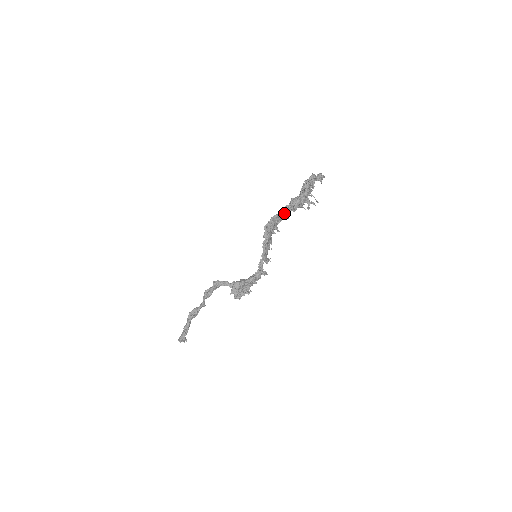
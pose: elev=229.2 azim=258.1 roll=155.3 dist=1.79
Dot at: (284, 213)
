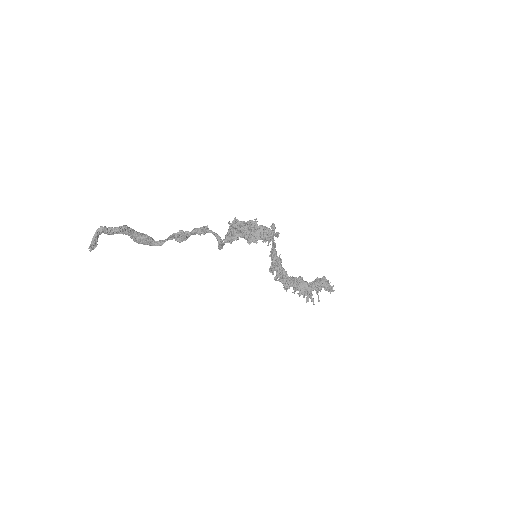
Dot at: (289, 278)
